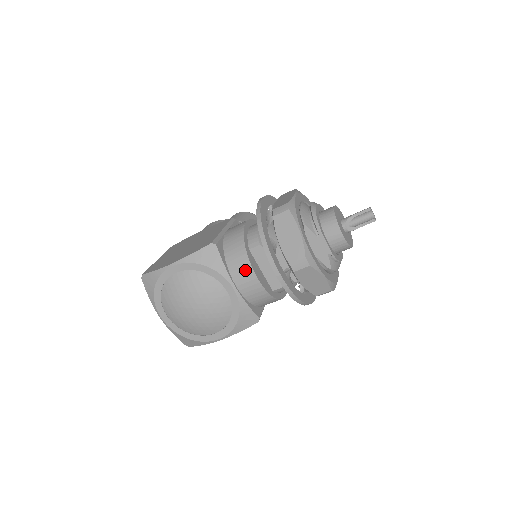
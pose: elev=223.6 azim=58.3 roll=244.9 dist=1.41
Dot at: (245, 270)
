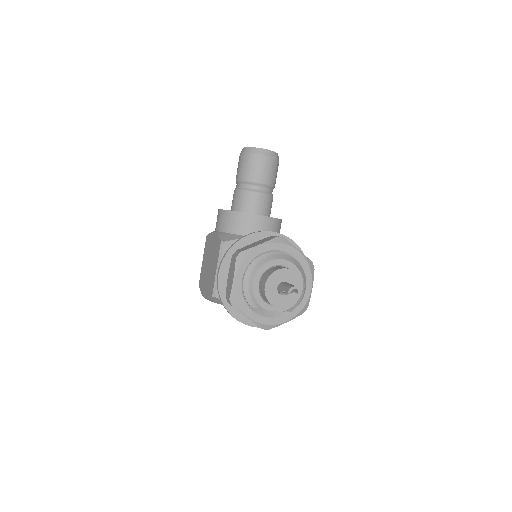
Dot at: occluded
